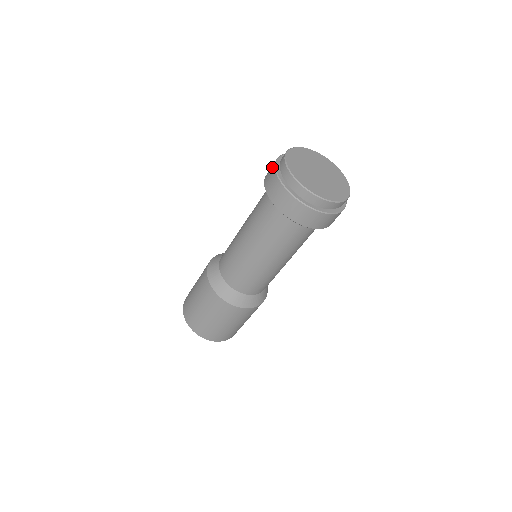
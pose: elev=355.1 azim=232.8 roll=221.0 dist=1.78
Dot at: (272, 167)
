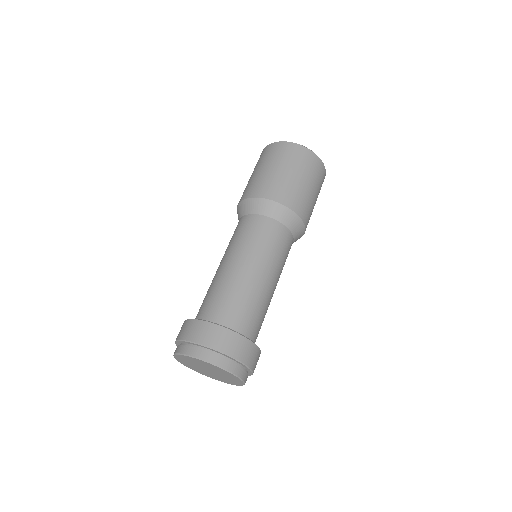
Dot at: (178, 336)
